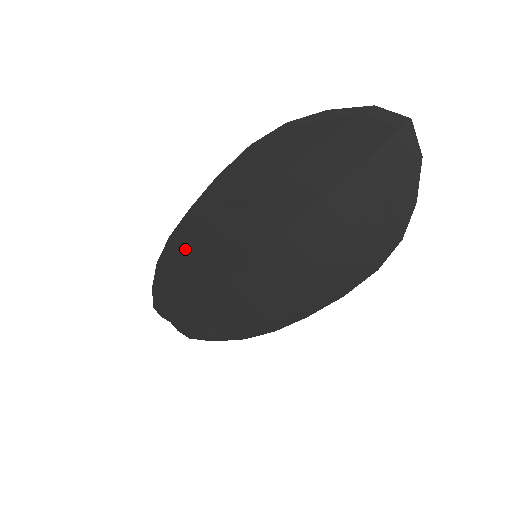
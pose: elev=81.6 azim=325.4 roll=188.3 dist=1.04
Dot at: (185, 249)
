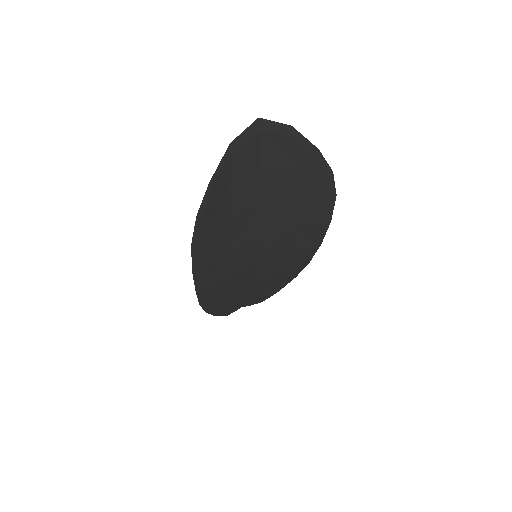
Dot at: (214, 297)
